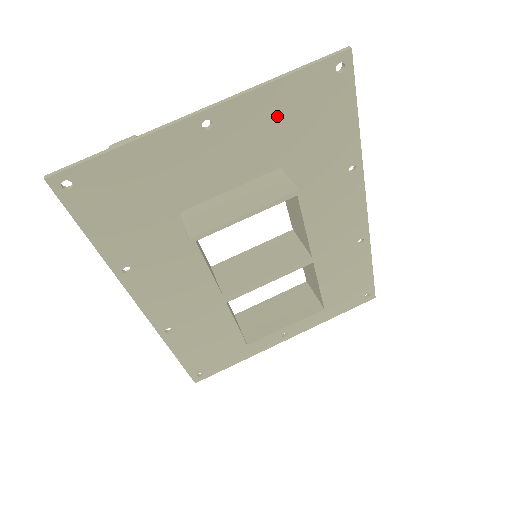
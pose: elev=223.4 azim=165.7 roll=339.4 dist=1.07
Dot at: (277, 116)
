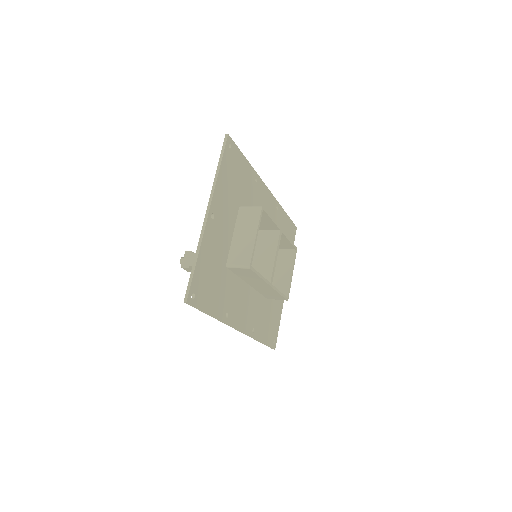
Dot at: (226, 187)
